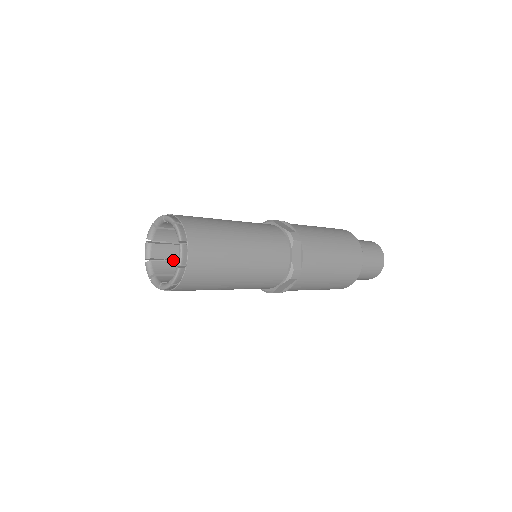
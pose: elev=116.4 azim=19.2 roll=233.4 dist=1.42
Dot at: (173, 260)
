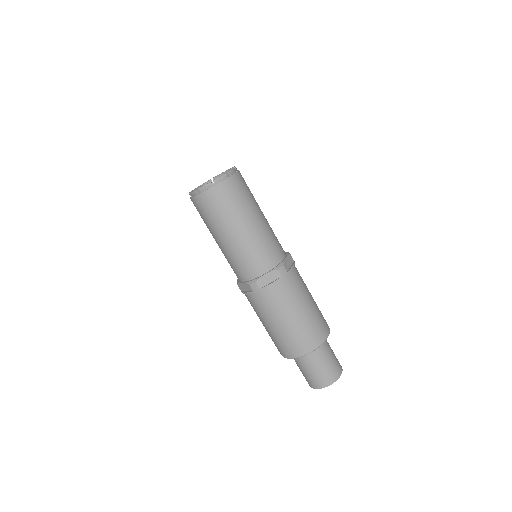
Dot at: occluded
